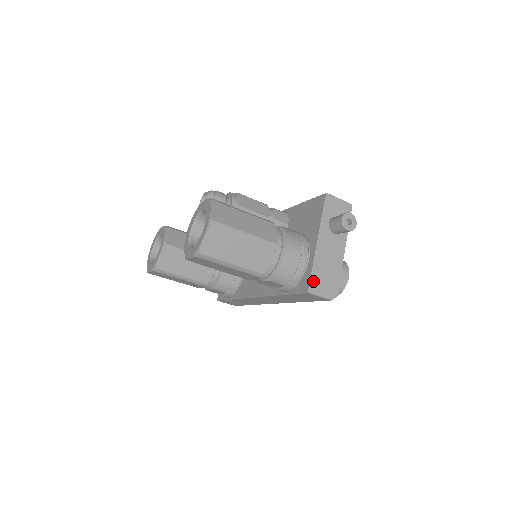
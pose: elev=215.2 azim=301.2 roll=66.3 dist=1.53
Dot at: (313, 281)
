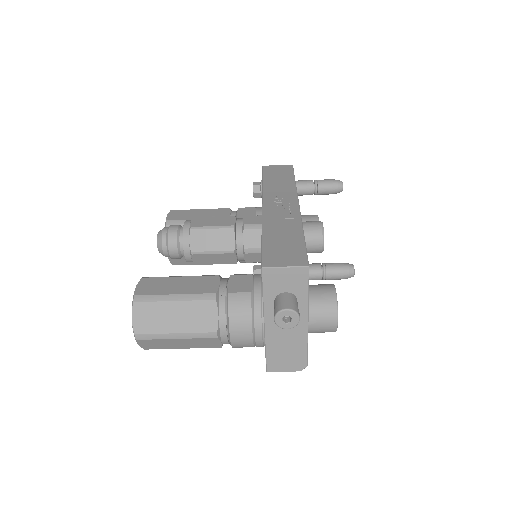
Dot at: (270, 362)
